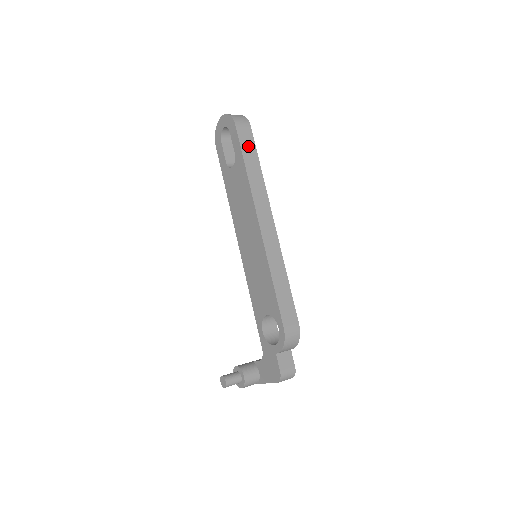
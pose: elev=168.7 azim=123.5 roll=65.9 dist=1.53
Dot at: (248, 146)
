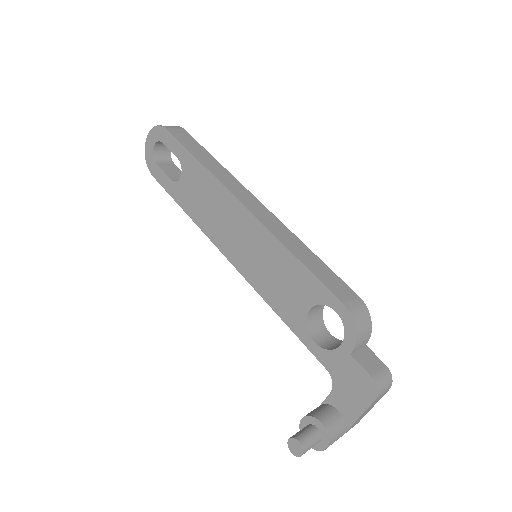
Dot at: (190, 143)
